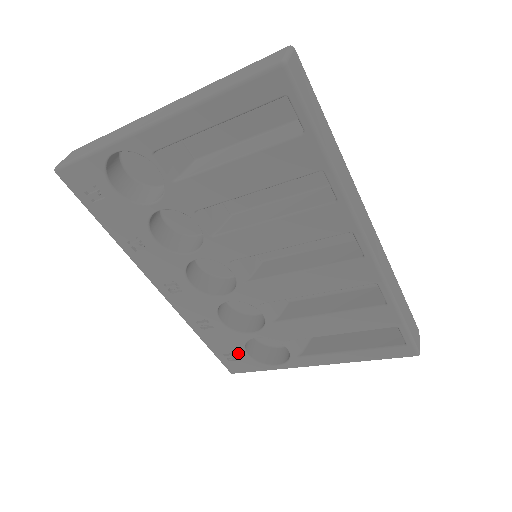
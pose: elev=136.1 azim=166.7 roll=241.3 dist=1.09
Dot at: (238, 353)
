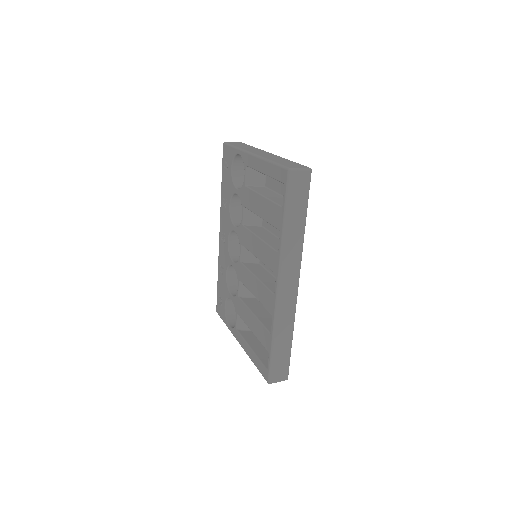
Dot at: (223, 301)
